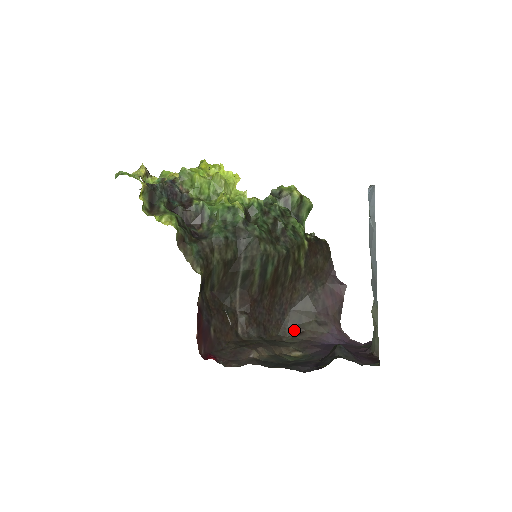
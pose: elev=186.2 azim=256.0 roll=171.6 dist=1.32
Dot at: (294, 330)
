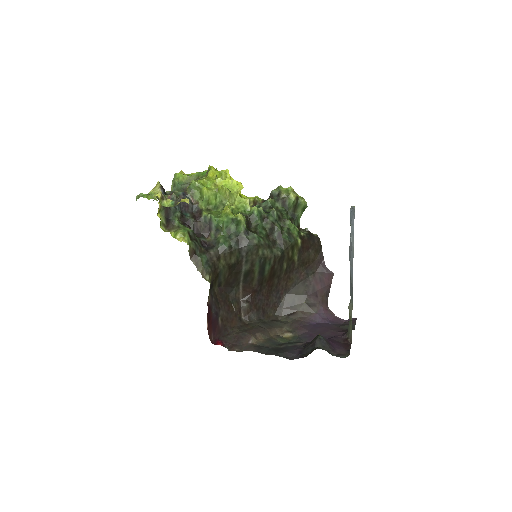
Dot at: (288, 311)
